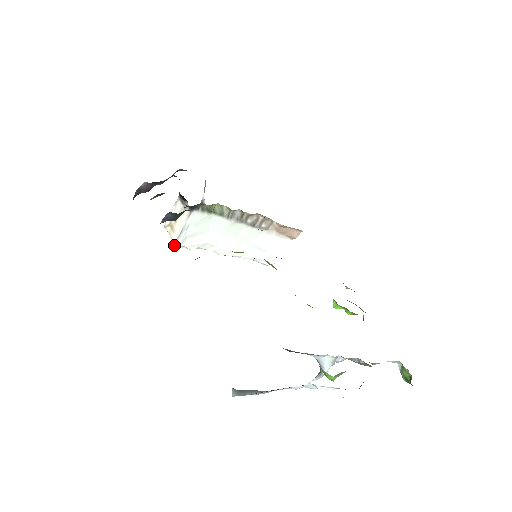
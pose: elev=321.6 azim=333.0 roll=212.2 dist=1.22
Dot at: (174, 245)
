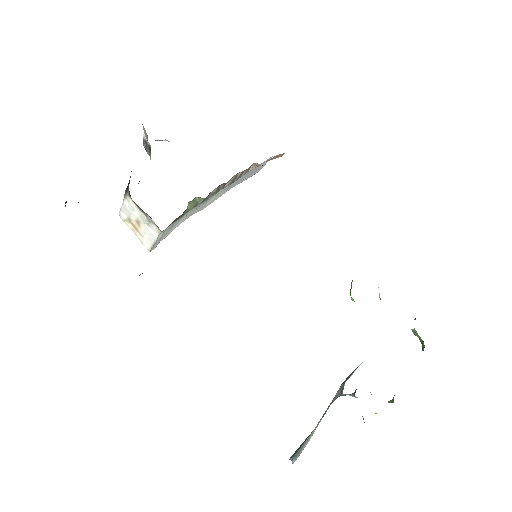
Dot at: occluded
